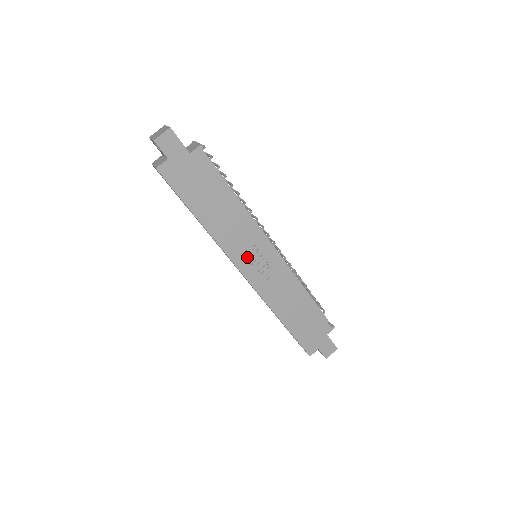
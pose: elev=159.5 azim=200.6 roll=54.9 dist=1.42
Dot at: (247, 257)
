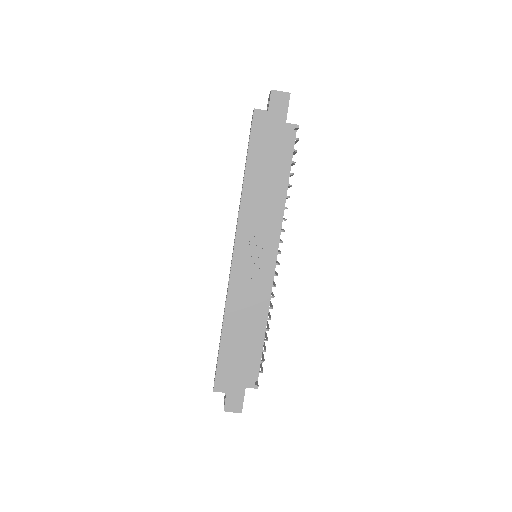
Dot at: (250, 241)
